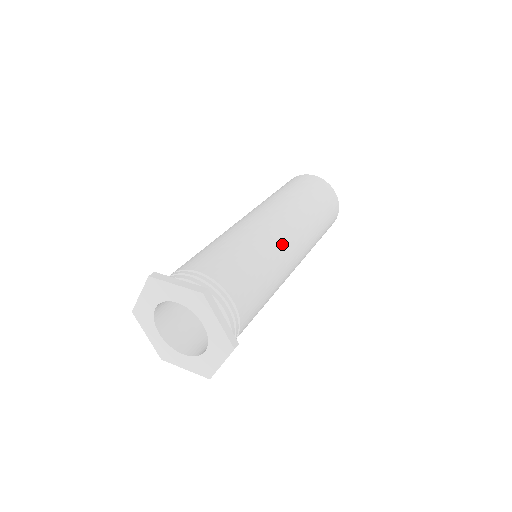
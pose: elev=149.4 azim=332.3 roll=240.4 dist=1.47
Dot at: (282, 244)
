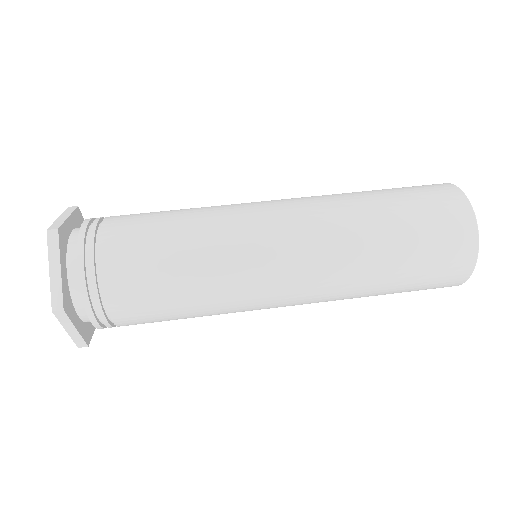
Dot at: (253, 241)
